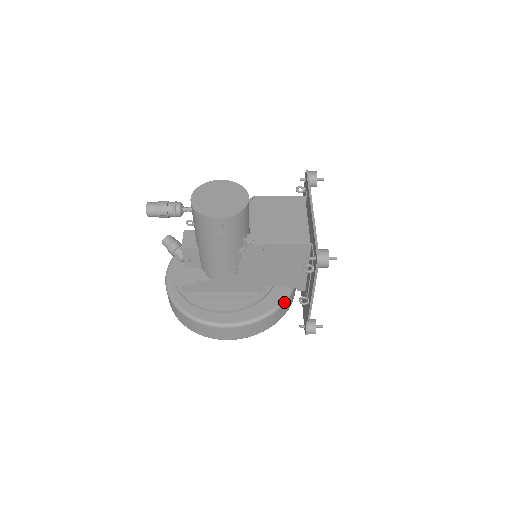
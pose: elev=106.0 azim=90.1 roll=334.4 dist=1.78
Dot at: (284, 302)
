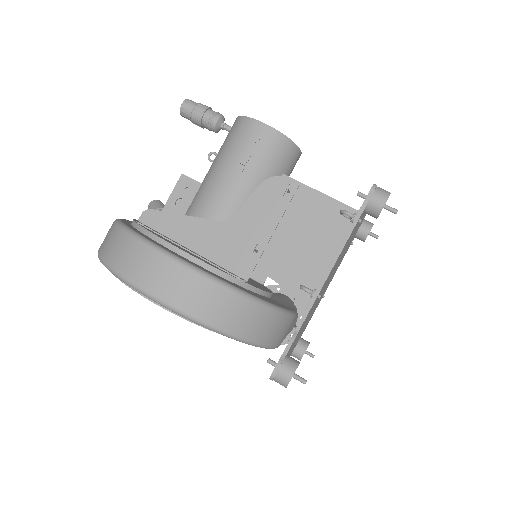
Dot at: (267, 305)
